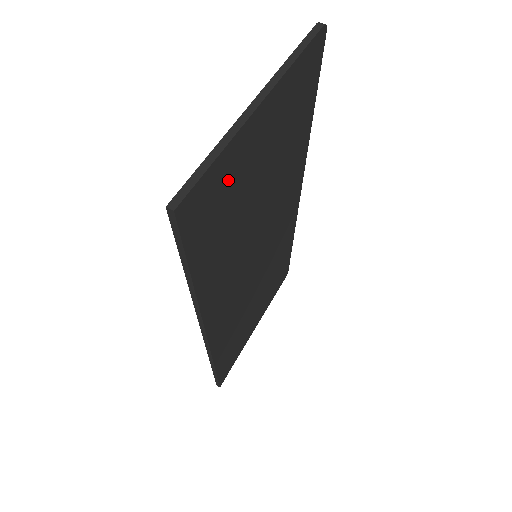
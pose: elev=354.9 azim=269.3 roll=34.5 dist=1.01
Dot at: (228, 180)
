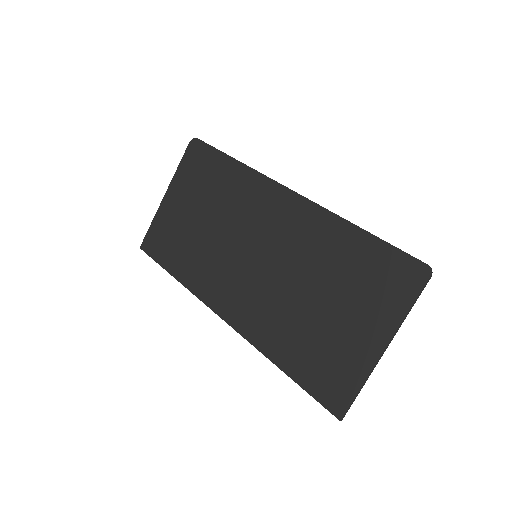
Dot at: (344, 364)
